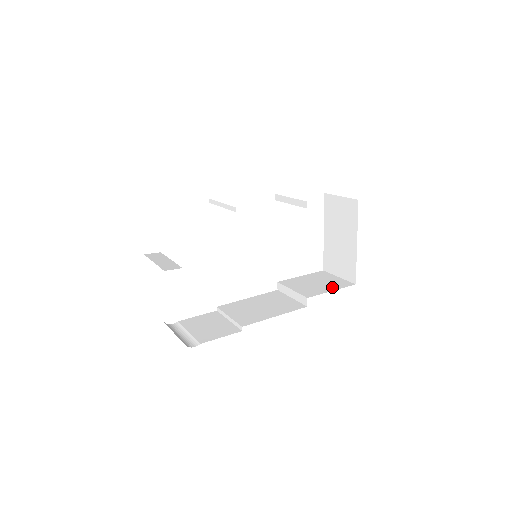
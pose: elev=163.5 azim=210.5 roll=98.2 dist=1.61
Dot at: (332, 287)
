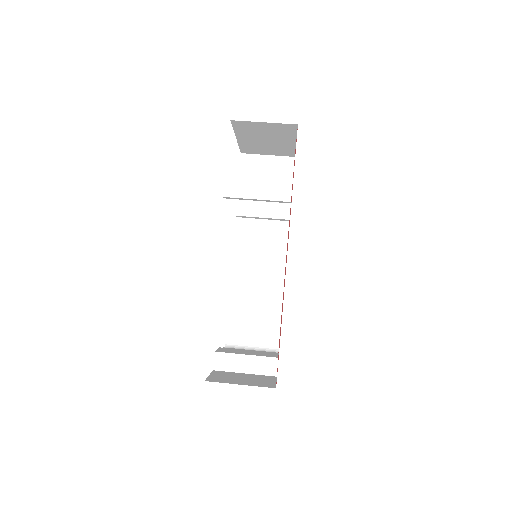
Dot at: (285, 182)
